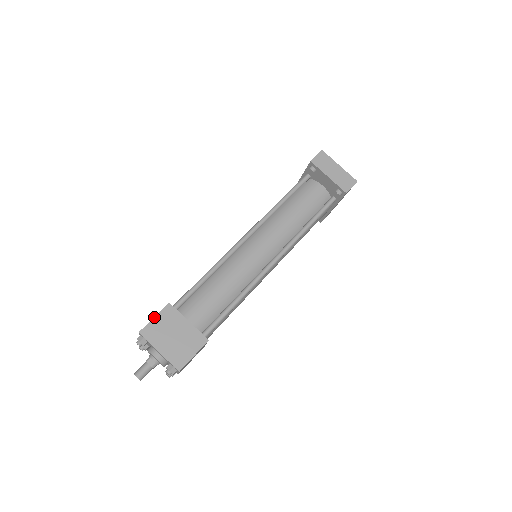
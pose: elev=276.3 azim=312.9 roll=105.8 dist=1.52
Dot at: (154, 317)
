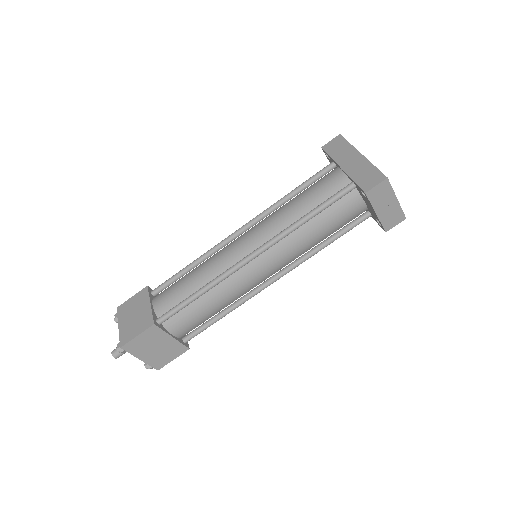
Dot at: (137, 336)
